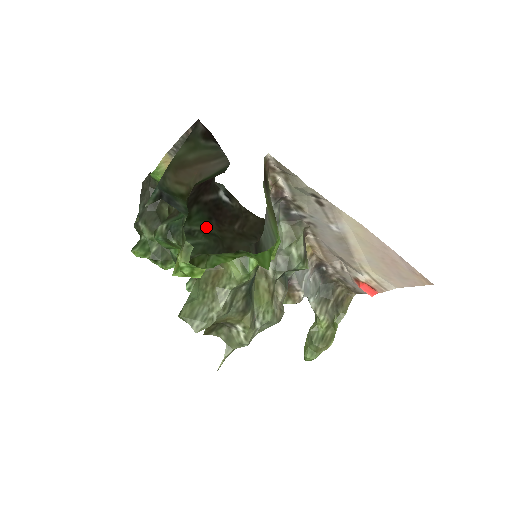
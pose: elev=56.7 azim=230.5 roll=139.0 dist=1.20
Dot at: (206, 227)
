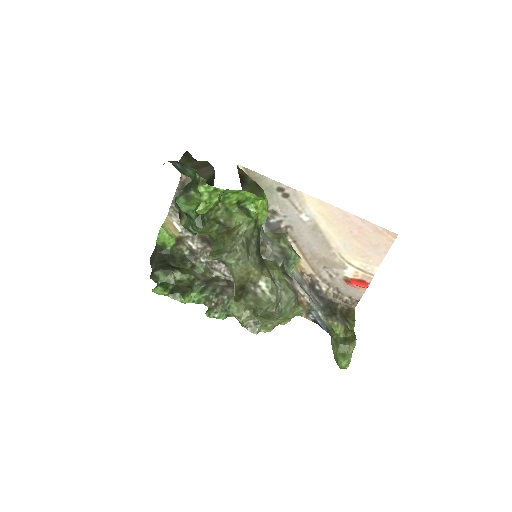
Dot at: occluded
